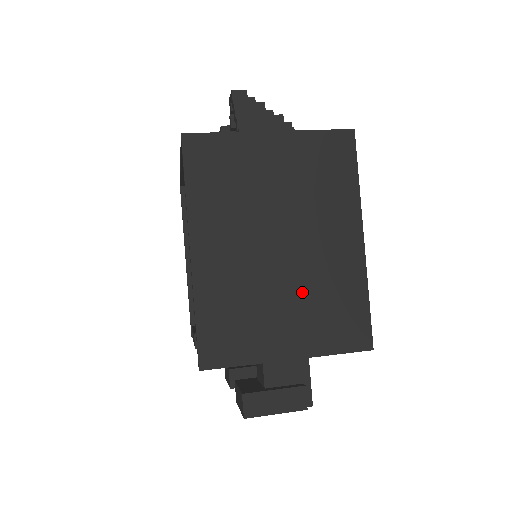
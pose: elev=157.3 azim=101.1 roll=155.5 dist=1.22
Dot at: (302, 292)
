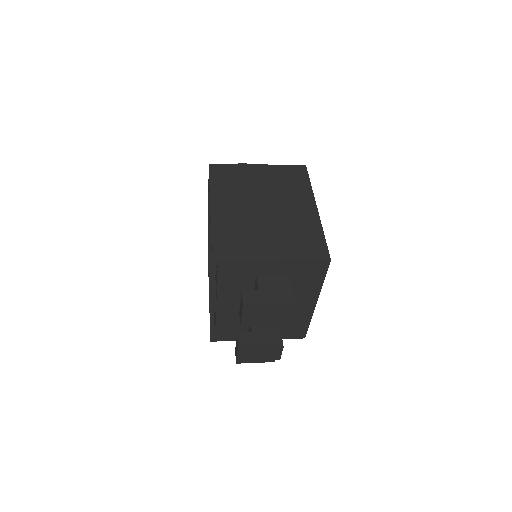
Dot at: (279, 229)
